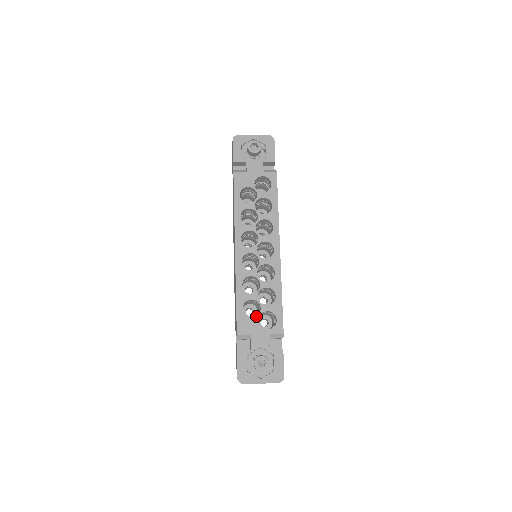
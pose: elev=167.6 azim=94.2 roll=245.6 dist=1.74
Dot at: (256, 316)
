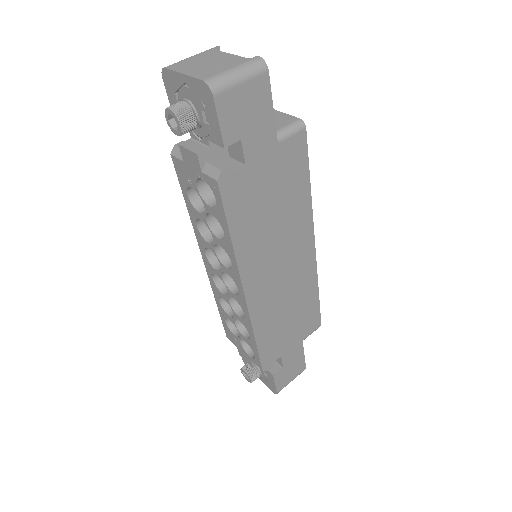
Dot at: (237, 337)
